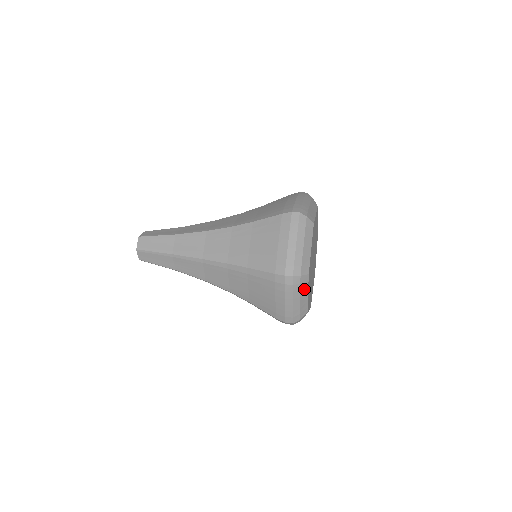
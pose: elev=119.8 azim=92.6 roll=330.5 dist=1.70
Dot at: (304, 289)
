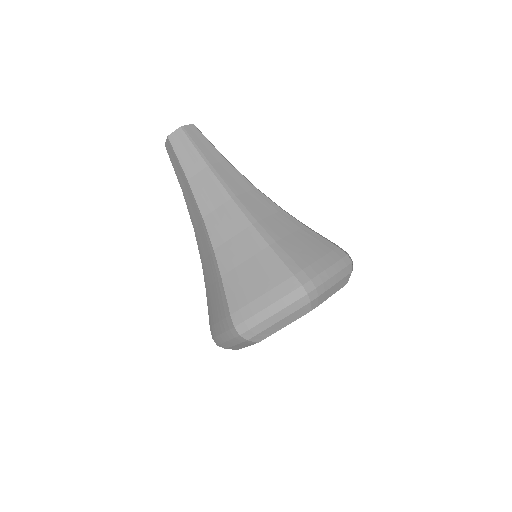
Dot at: occluded
